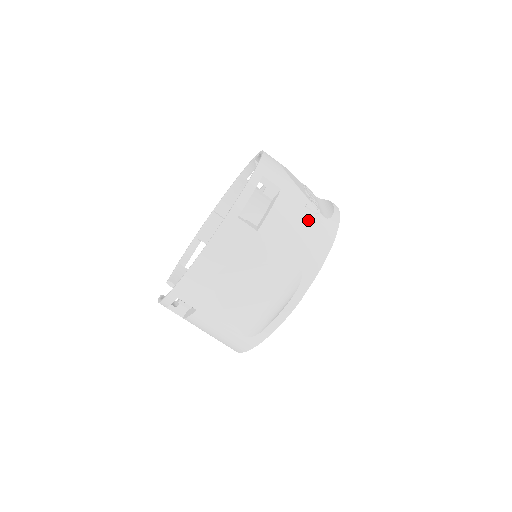
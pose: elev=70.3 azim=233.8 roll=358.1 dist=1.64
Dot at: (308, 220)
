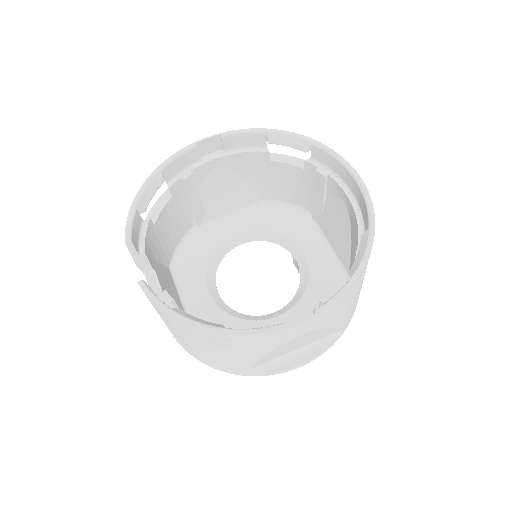
Dot at: occluded
